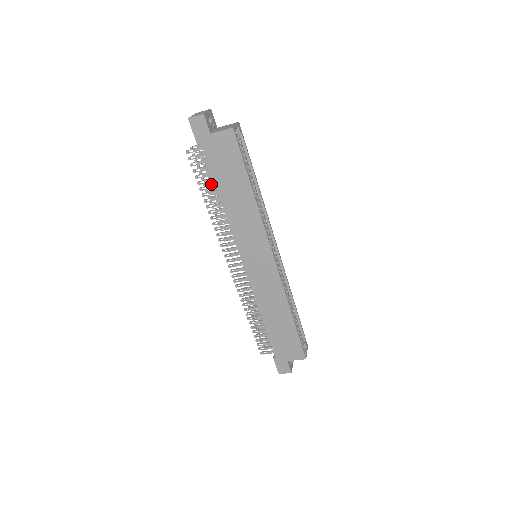
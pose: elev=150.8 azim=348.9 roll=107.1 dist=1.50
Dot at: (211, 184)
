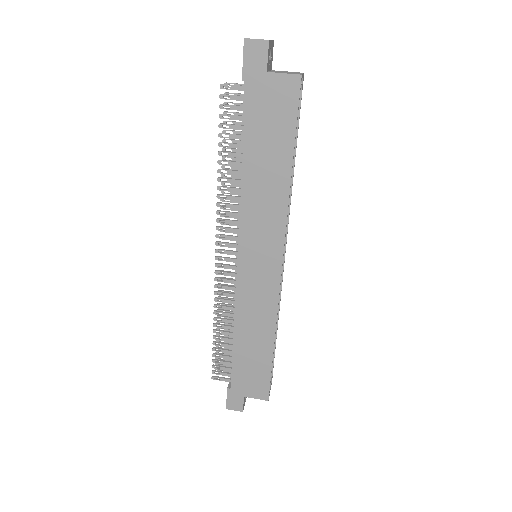
Dot at: occluded
